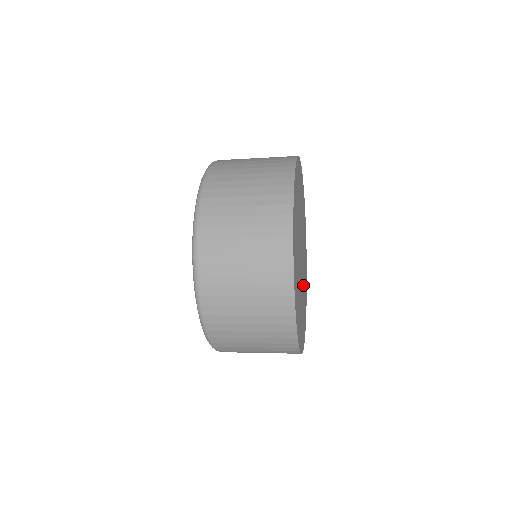
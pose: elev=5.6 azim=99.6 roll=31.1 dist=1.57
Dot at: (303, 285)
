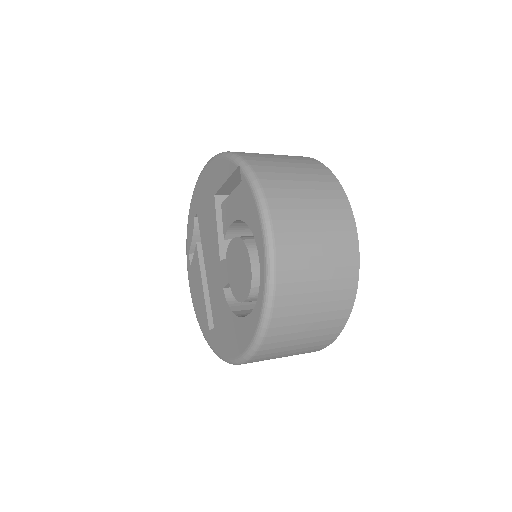
Dot at: occluded
